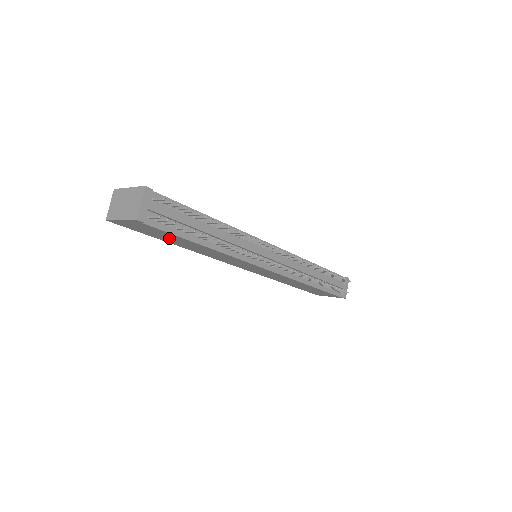
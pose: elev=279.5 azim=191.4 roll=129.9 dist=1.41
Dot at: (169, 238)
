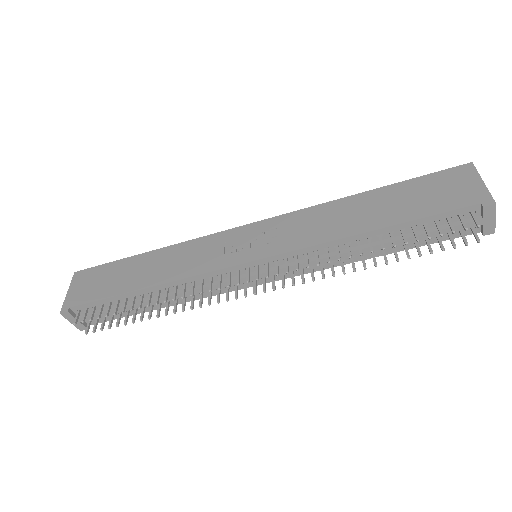
Dot at: occluded
